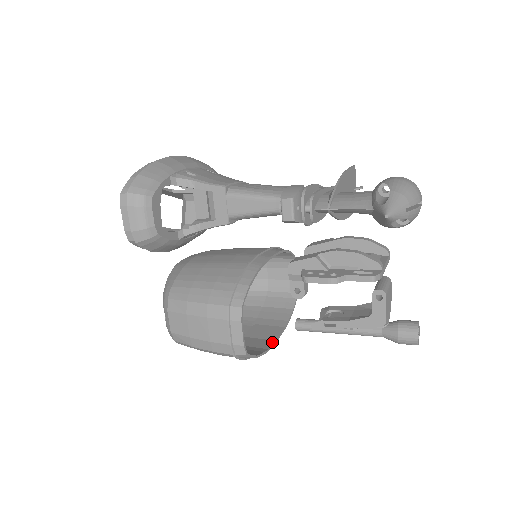
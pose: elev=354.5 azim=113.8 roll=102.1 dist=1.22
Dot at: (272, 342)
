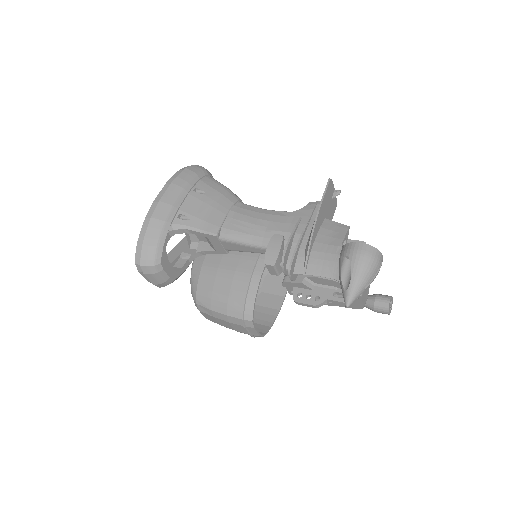
Dot at: (282, 299)
